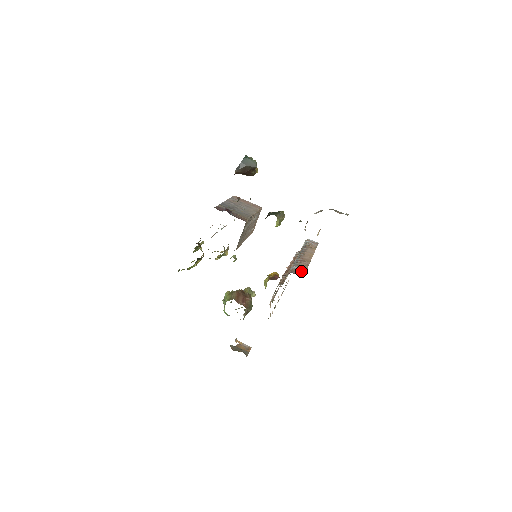
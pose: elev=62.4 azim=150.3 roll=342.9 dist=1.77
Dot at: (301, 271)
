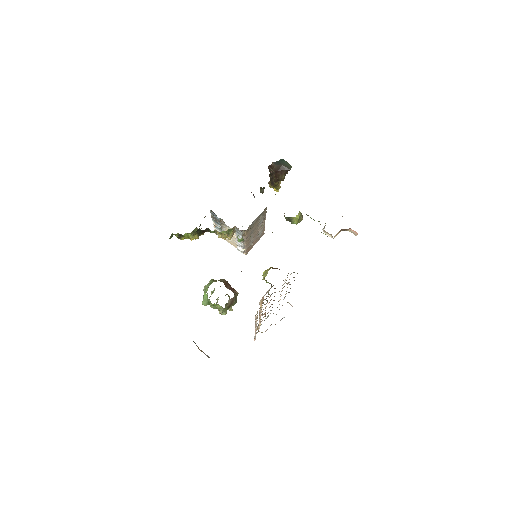
Dot at: occluded
